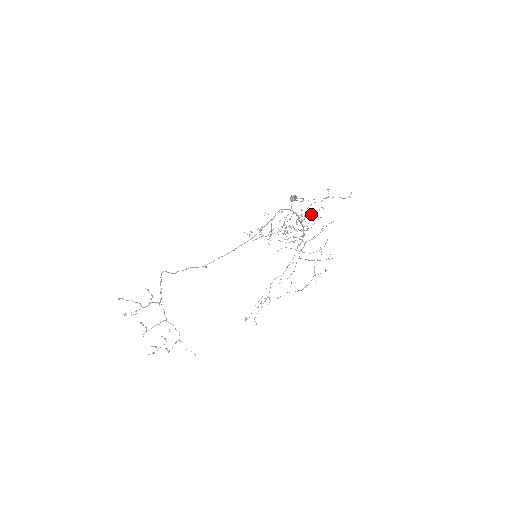
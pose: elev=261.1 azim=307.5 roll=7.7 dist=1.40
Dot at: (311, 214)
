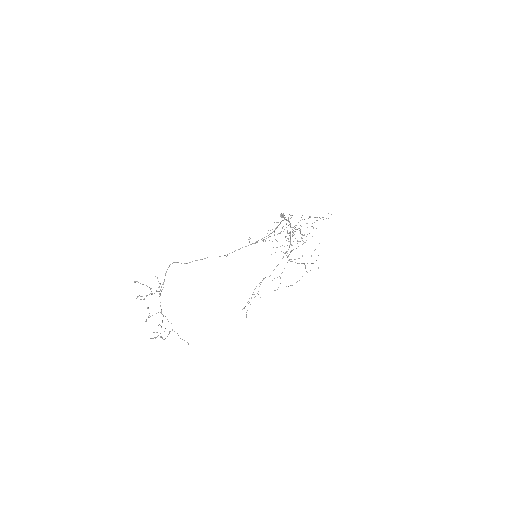
Dot at: occluded
